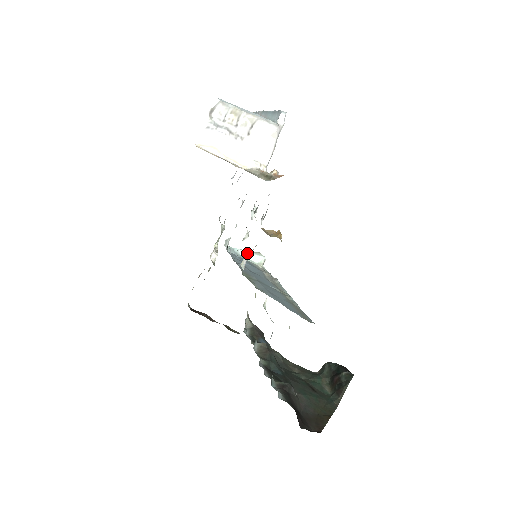
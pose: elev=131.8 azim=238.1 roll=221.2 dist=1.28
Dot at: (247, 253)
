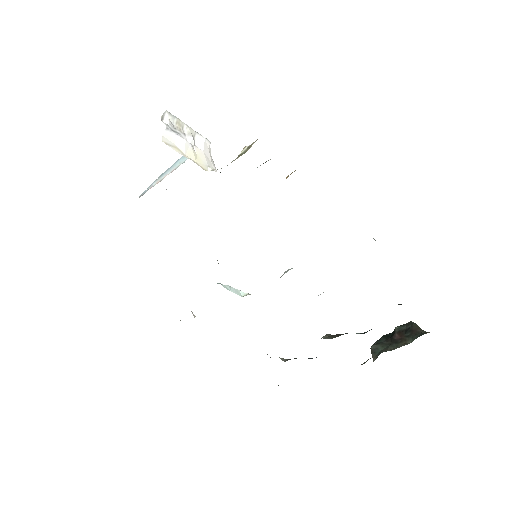
Dot at: (229, 287)
